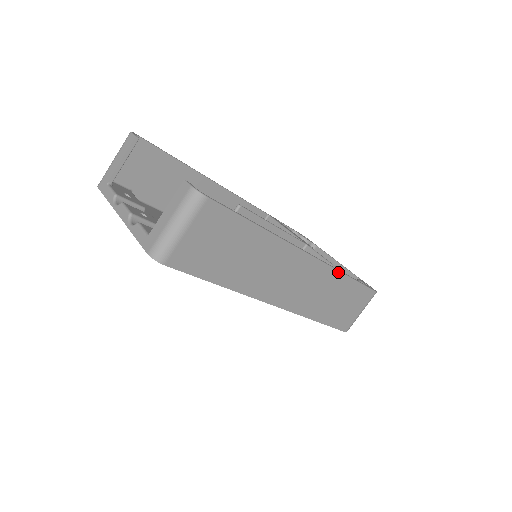
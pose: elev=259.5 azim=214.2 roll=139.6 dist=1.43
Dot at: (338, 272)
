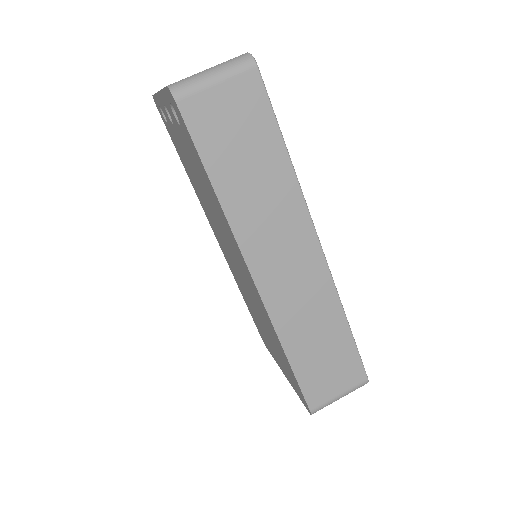
Dot at: (339, 301)
